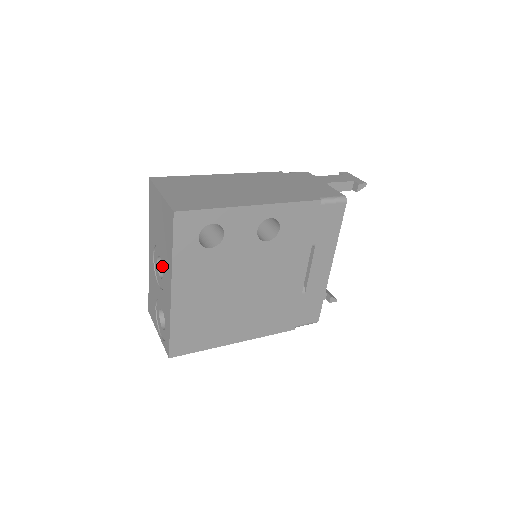
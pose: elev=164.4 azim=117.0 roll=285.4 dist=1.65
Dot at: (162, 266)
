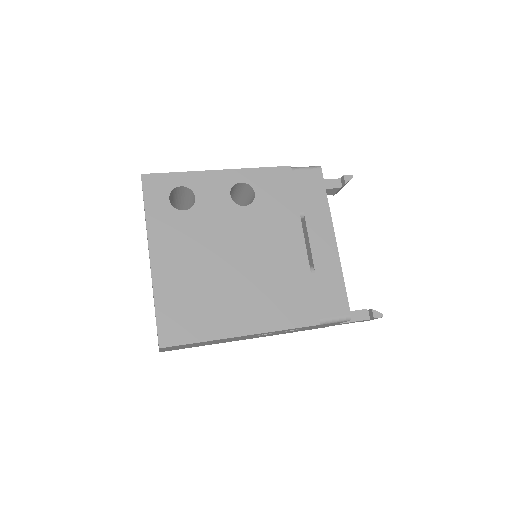
Dot at: occluded
